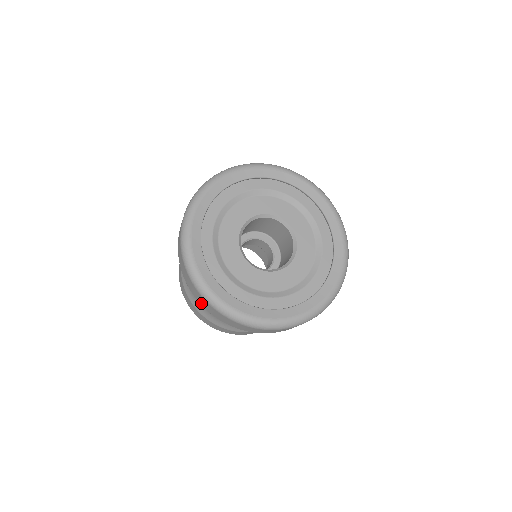
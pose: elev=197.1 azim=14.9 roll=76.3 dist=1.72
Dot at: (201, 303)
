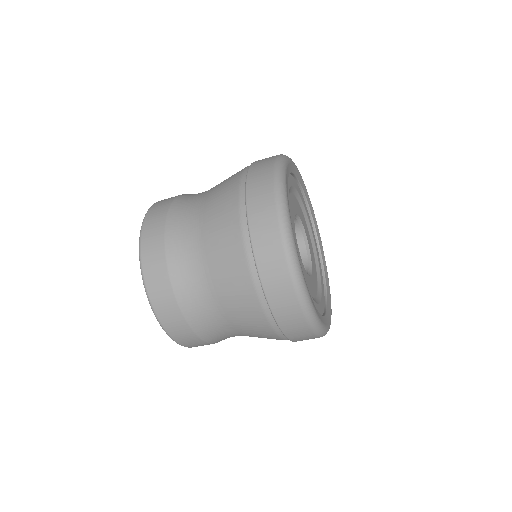
Dot at: (265, 271)
